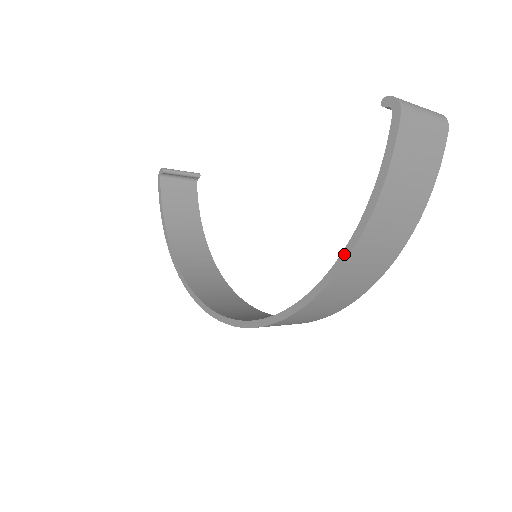
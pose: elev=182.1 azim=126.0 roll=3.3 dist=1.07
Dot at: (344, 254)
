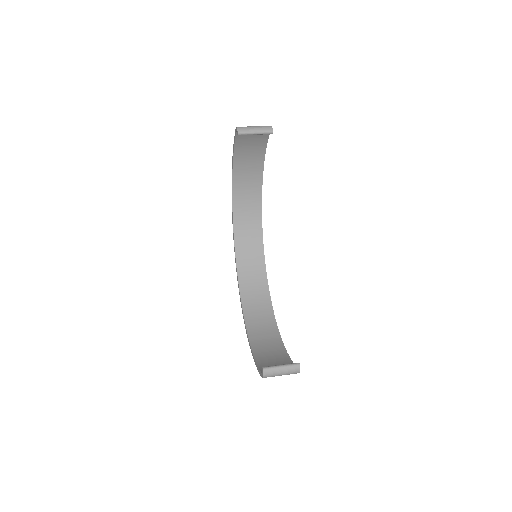
Dot at: (249, 344)
